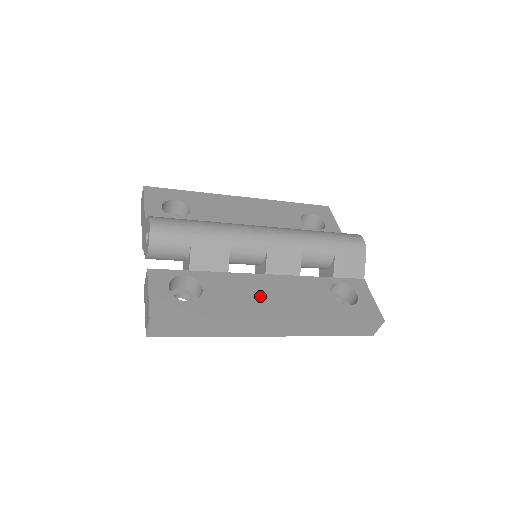
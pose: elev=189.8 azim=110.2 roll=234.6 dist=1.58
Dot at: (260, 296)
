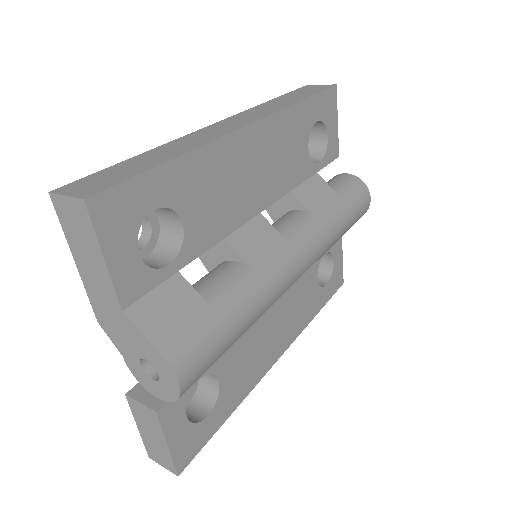
Dot at: (267, 340)
